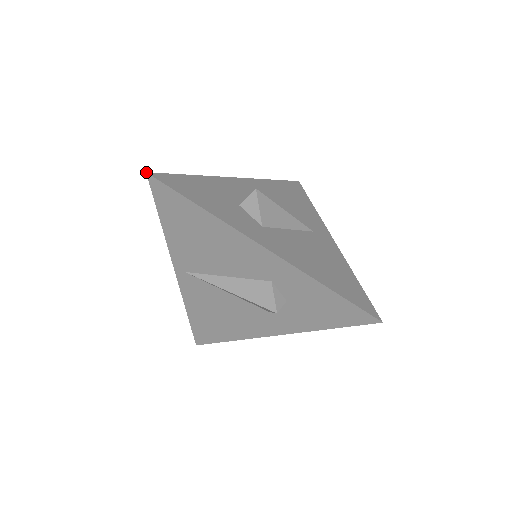
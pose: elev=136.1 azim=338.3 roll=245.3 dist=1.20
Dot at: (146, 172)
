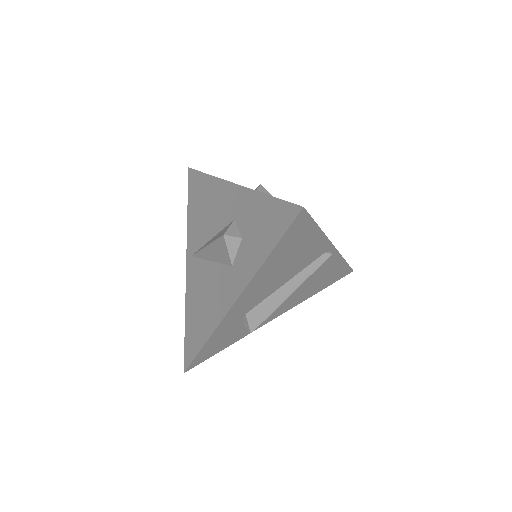
Dot at: (188, 167)
